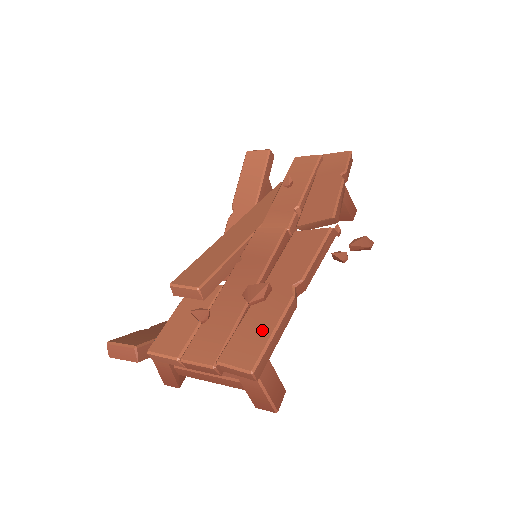
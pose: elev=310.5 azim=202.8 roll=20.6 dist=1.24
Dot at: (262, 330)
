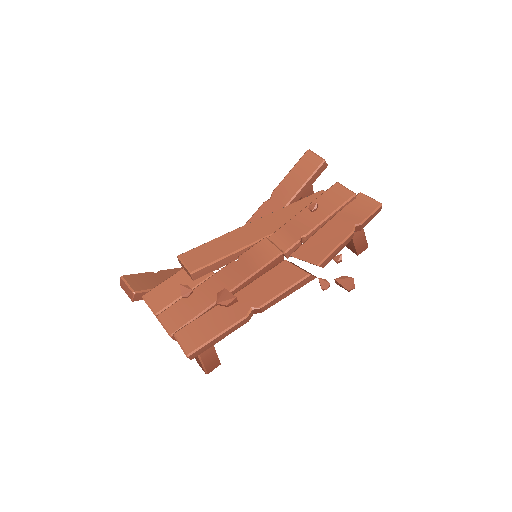
Dot at: (211, 330)
